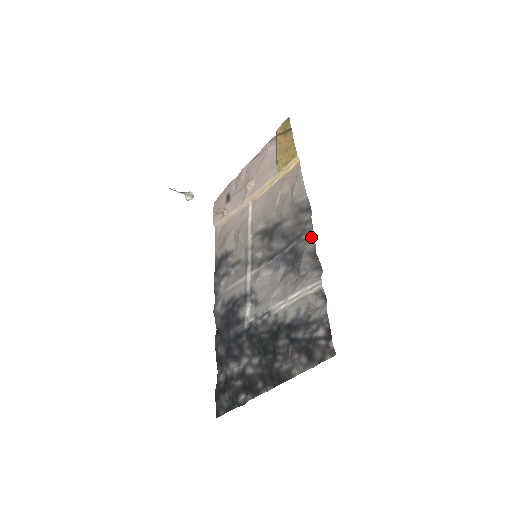
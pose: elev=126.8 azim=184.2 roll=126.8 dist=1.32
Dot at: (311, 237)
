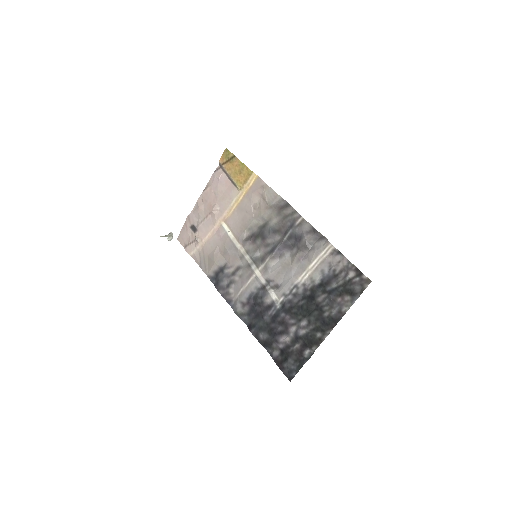
Dot at: (303, 221)
